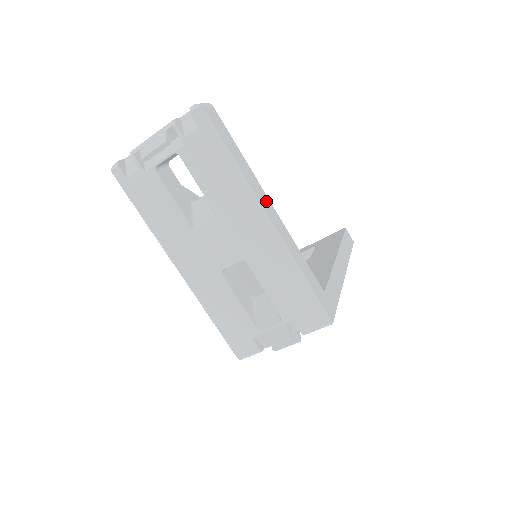
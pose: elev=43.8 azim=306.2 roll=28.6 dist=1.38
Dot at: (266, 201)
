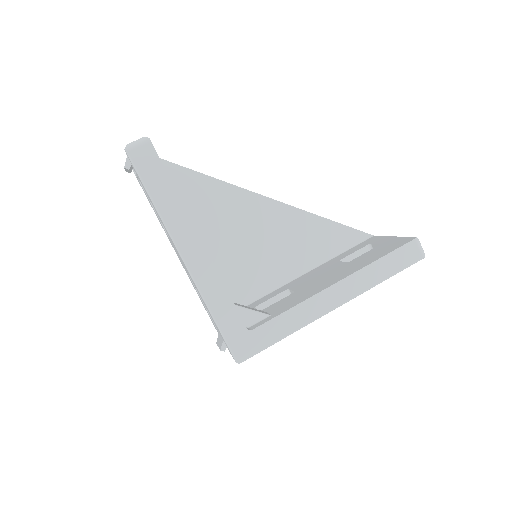
Dot at: (191, 239)
